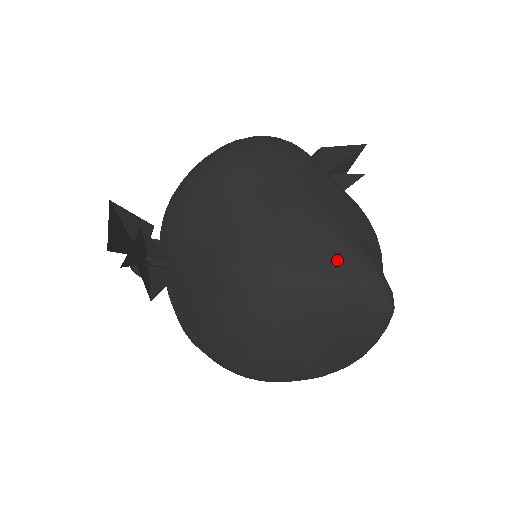
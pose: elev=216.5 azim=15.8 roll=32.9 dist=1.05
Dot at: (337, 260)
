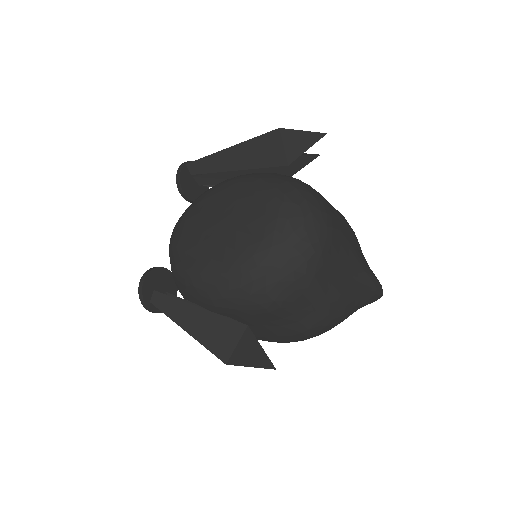
Dot at: (367, 293)
